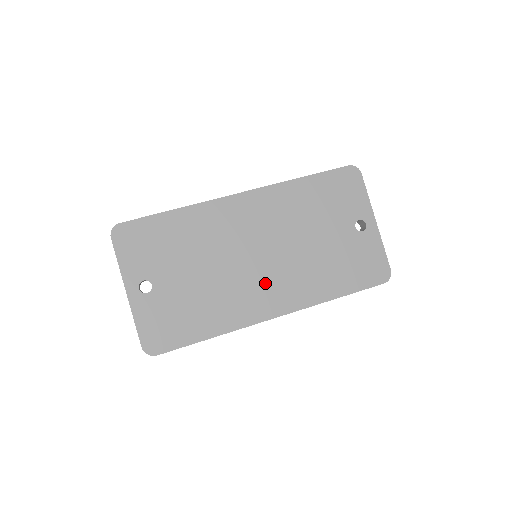
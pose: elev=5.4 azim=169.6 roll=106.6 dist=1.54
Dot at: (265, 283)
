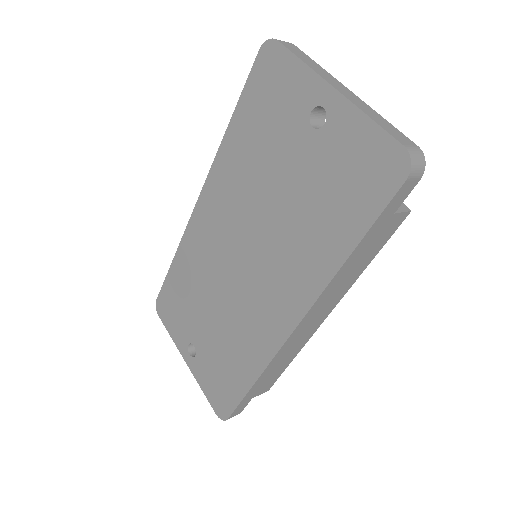
Dot at: (263, 290)
